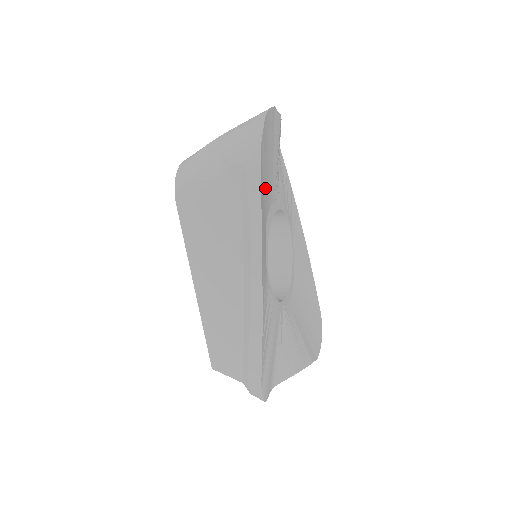
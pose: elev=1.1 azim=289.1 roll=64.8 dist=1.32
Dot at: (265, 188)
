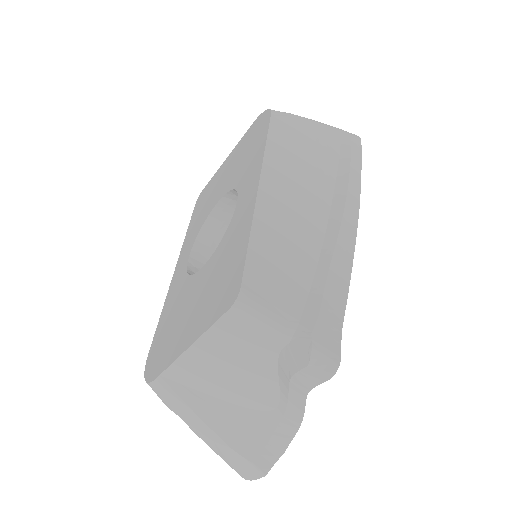
Dot at: occluded
